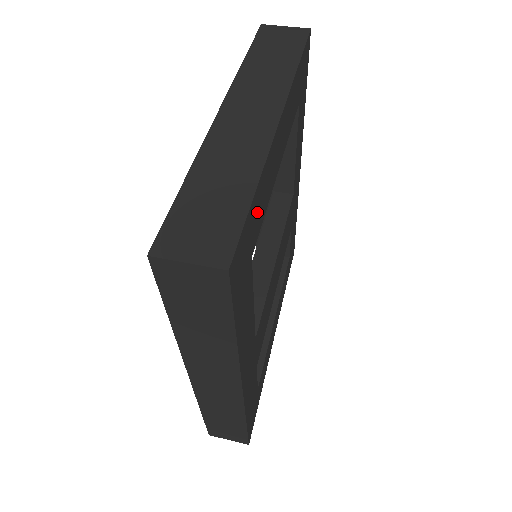
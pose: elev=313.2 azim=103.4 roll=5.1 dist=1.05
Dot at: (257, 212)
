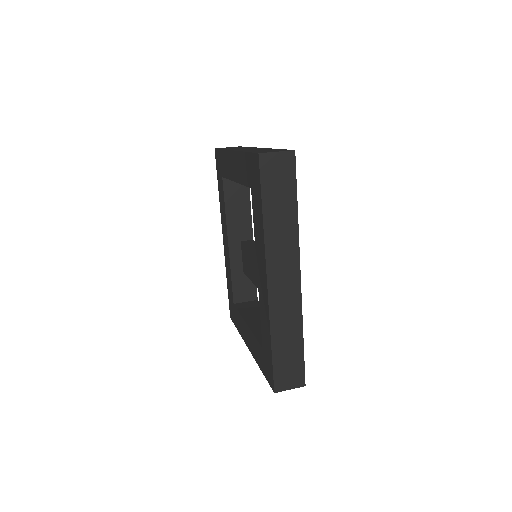
Dot at: occluded
